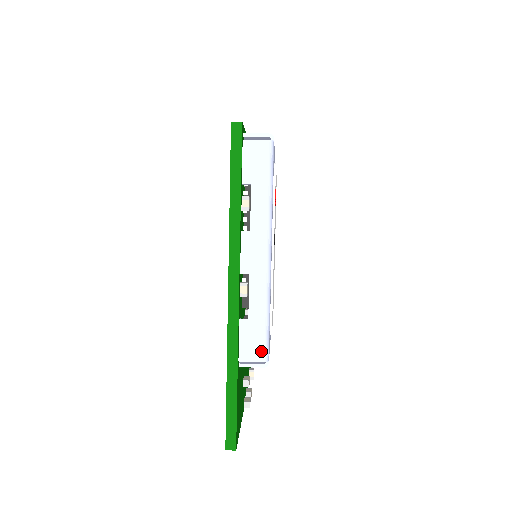
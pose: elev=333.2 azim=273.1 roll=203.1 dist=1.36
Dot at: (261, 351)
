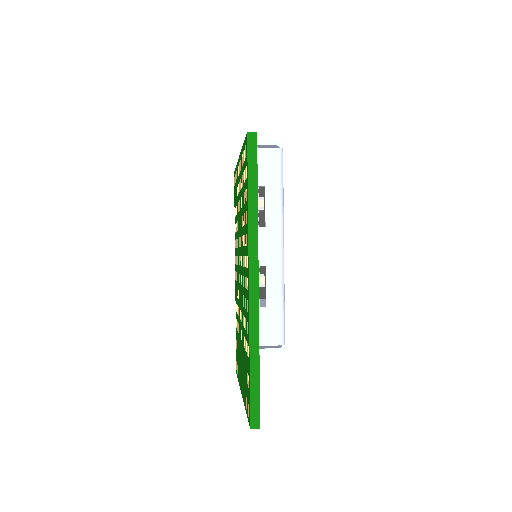
Dot at: (279, 335)
